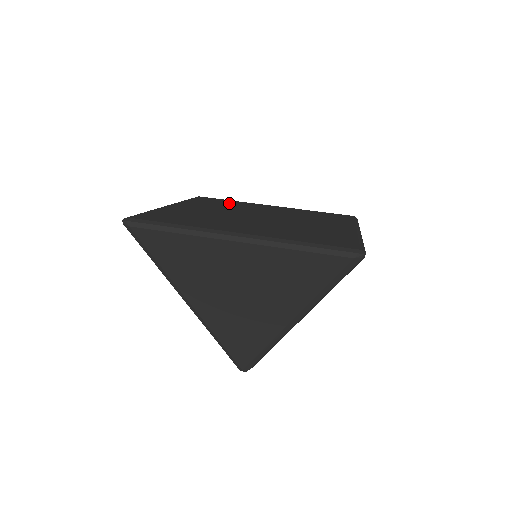
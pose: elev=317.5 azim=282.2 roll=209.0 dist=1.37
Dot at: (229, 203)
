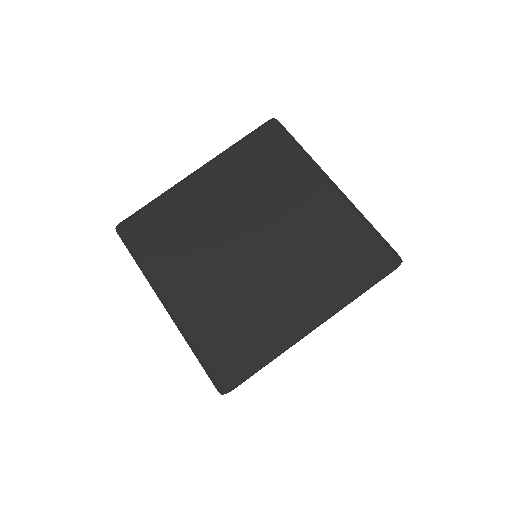
Dot at: (277, 167)
